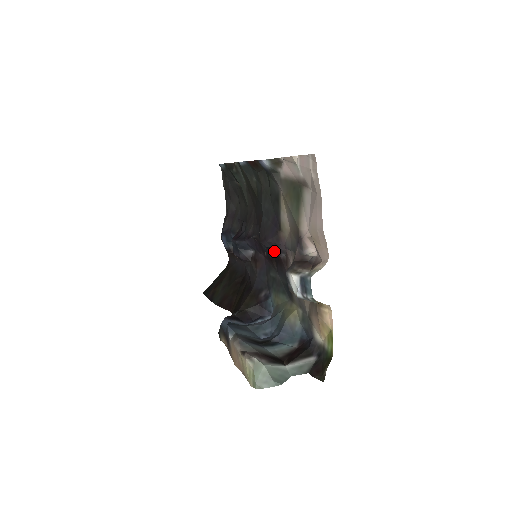
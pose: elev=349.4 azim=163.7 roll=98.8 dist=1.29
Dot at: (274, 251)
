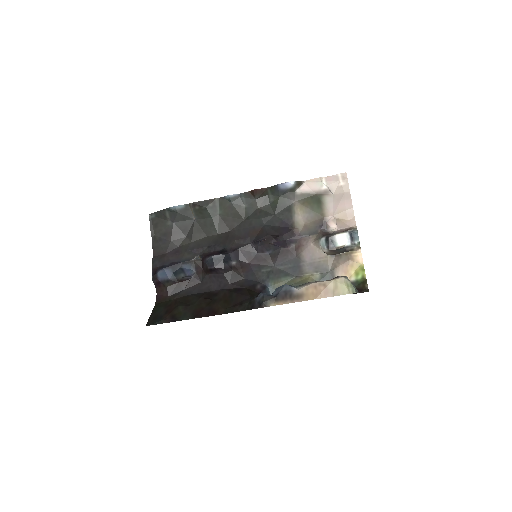
Dot at: (276, 248)
